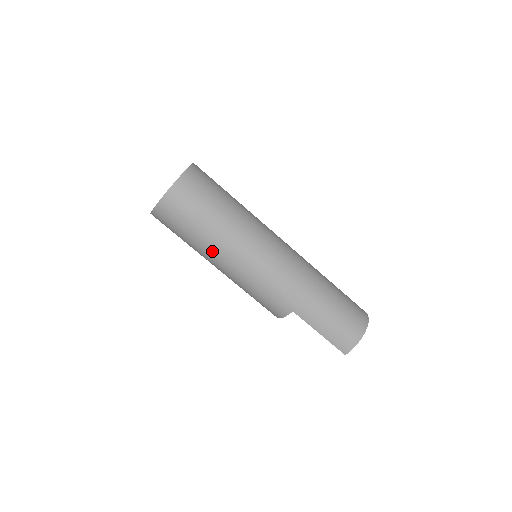
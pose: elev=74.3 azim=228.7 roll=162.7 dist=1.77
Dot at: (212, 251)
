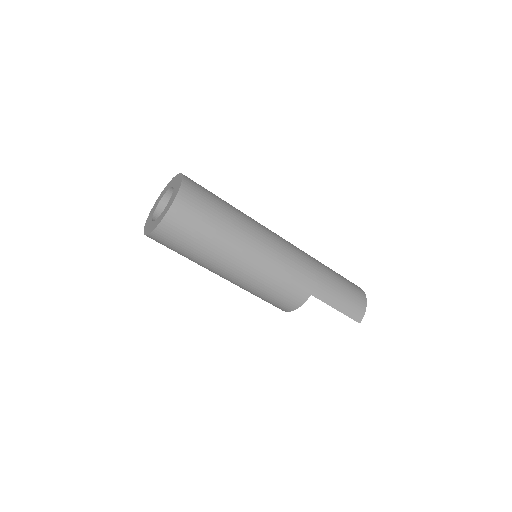
Dot at: (228, 254)
